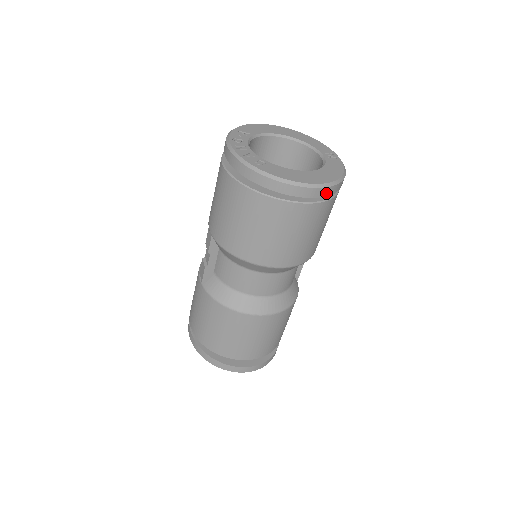
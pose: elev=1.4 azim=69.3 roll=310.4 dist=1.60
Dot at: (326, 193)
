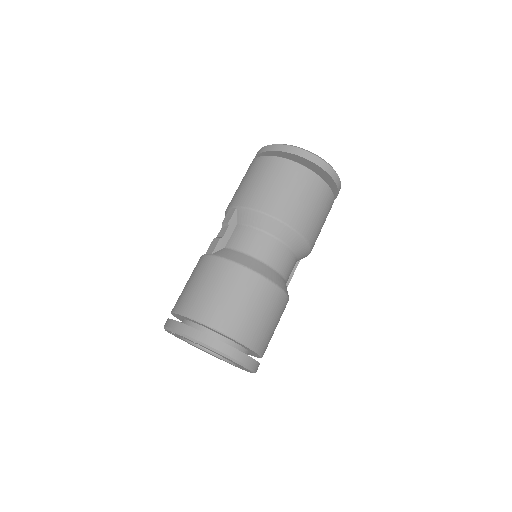
Dot at: (336, 181)
